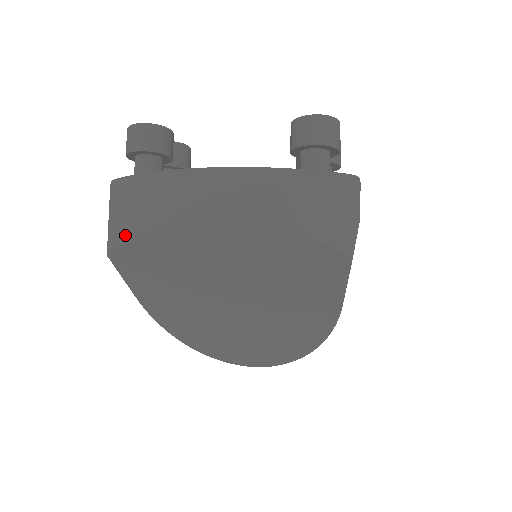
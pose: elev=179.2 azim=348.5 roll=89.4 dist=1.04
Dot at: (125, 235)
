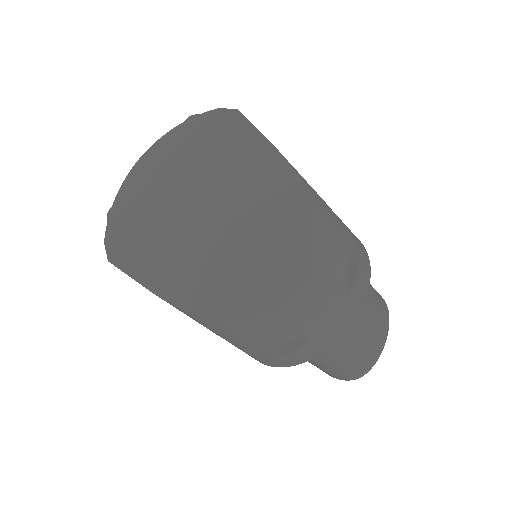
Dot at: (110, 232)
